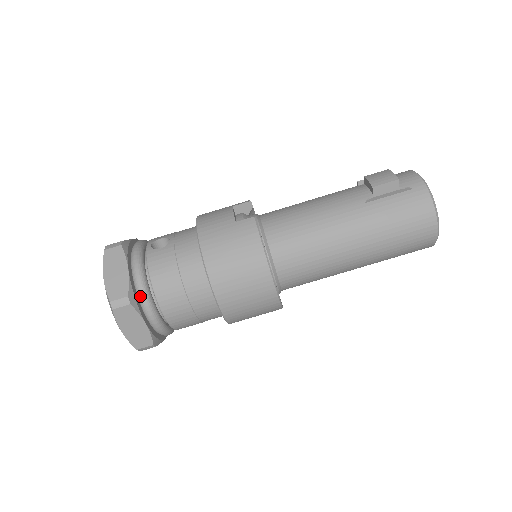
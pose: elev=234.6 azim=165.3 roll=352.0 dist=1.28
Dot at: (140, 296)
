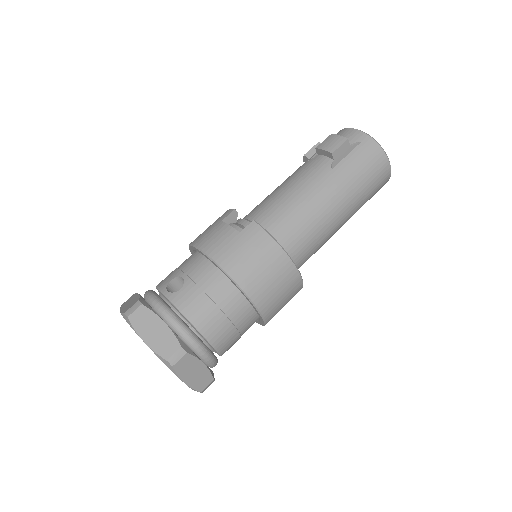
Dot at: (188, 341)
